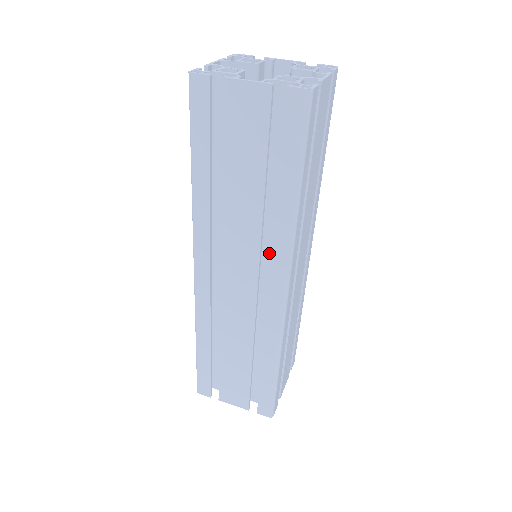
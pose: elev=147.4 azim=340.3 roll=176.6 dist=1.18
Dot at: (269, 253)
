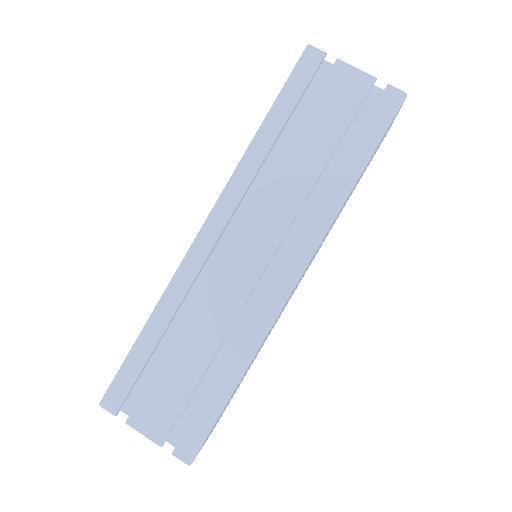
Dot at: (292, 237)
